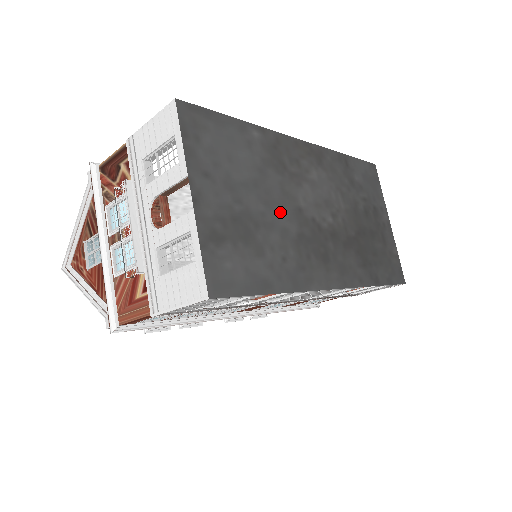
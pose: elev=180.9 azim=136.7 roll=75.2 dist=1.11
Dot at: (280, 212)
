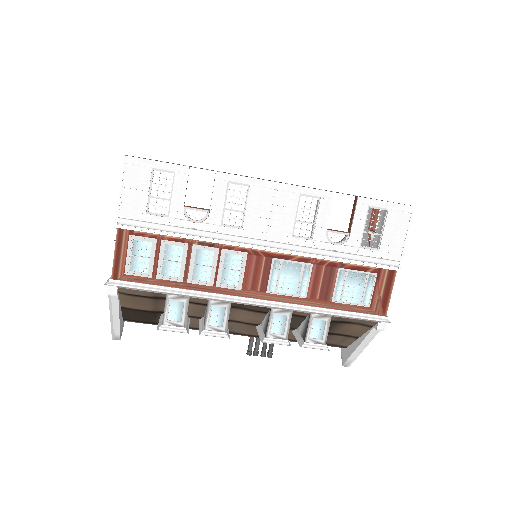
Dot at: occluded
